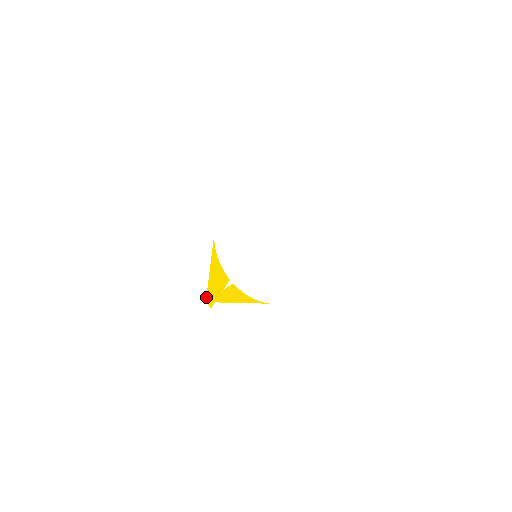
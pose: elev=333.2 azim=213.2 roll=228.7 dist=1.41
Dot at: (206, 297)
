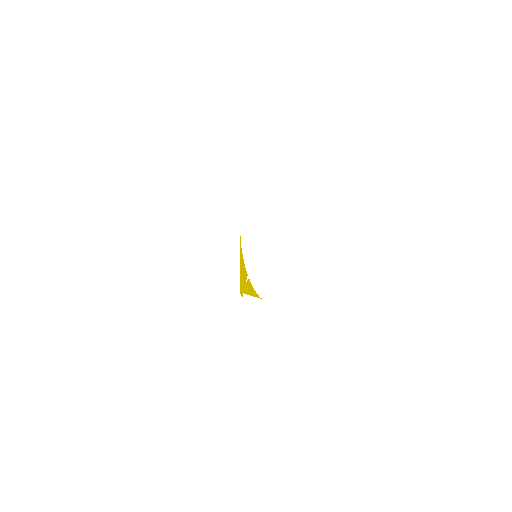
Dot at: (240, 288)
